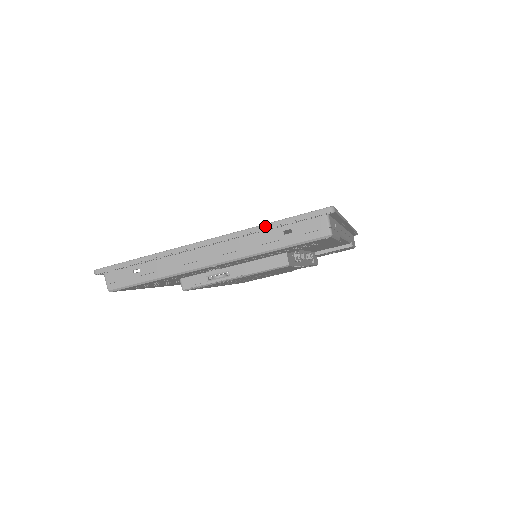
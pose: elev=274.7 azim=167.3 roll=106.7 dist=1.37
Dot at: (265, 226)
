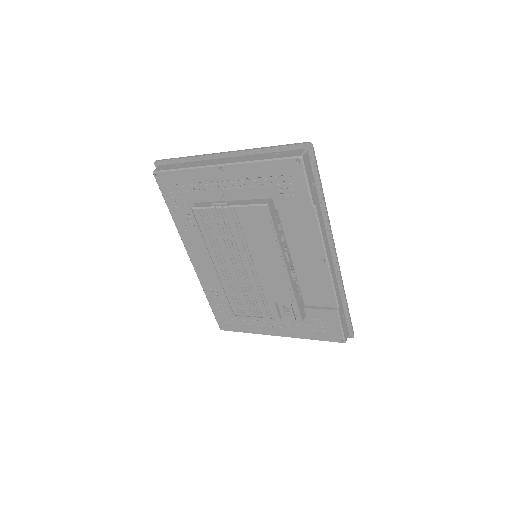
Dot at: (266, 147)
